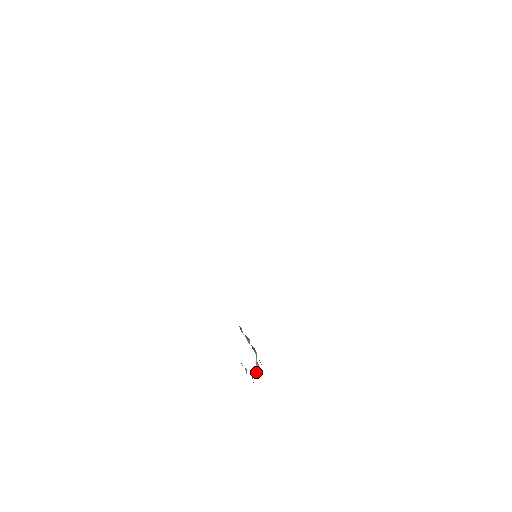
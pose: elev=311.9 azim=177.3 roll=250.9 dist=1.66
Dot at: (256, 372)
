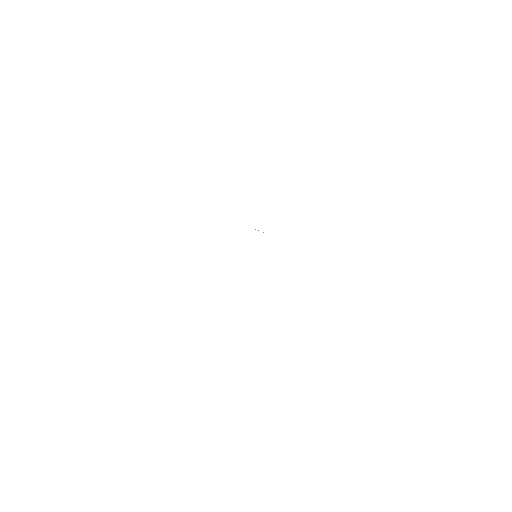
Dot at: occluded
